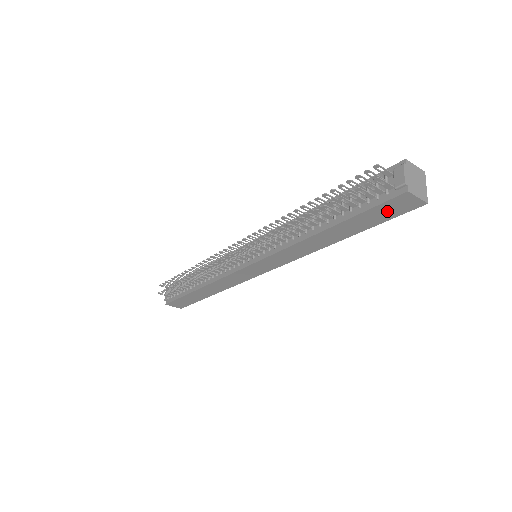
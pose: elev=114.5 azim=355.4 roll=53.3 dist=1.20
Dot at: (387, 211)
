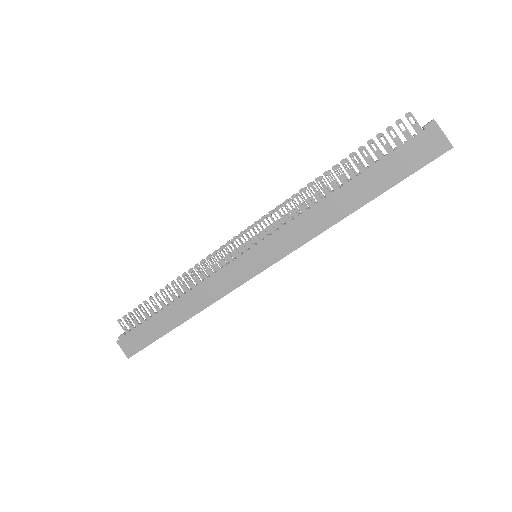
Dot at: (412, 156)
